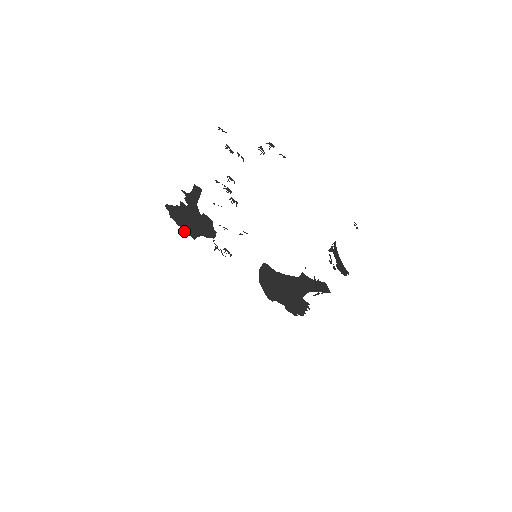
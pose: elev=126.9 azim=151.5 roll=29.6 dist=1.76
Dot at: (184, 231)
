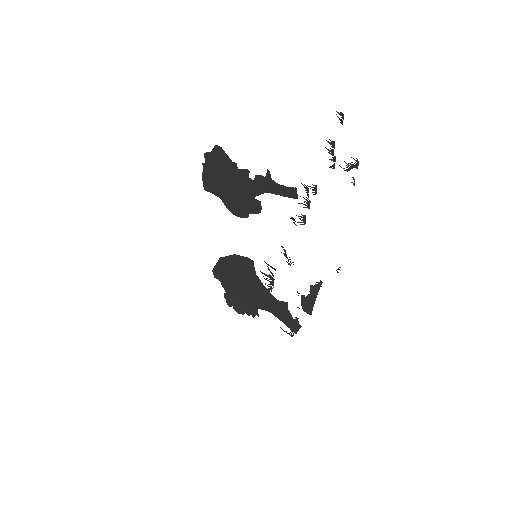
Dot at: (202, 174)
